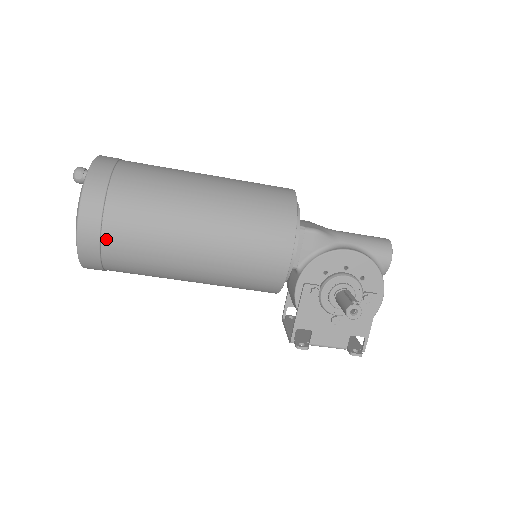
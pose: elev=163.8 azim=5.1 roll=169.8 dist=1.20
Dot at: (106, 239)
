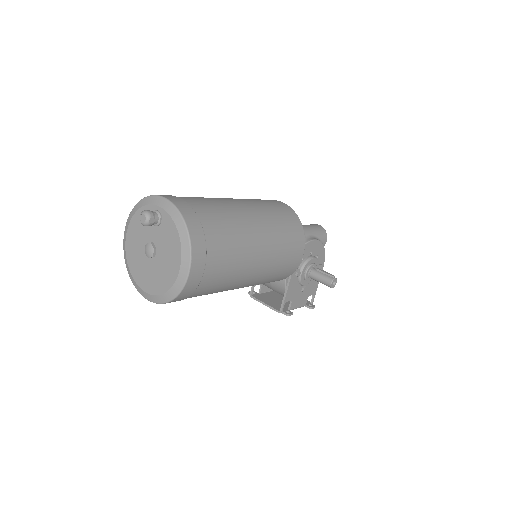
Dot at: (205, 276)
